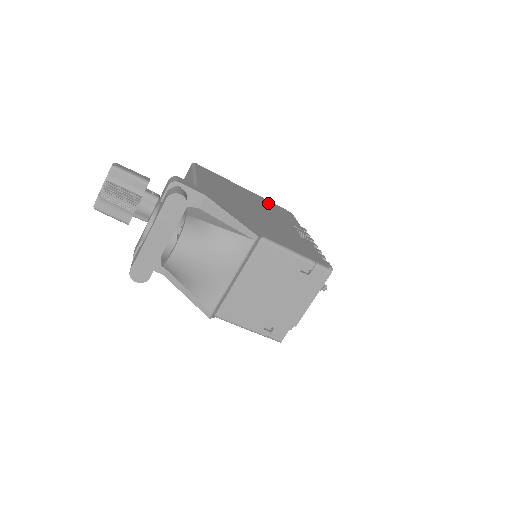
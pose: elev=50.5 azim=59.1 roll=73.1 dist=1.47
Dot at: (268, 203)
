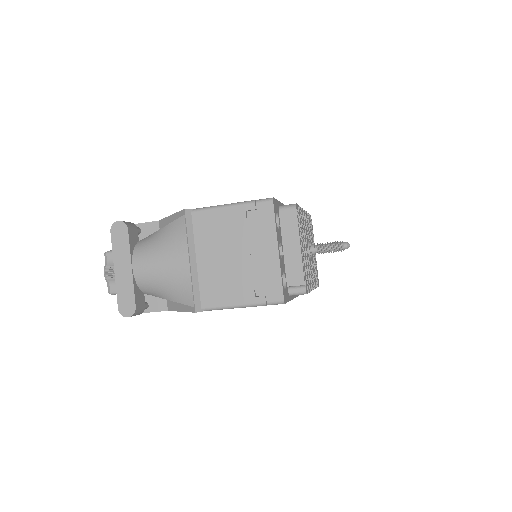
Dot at: occluded
